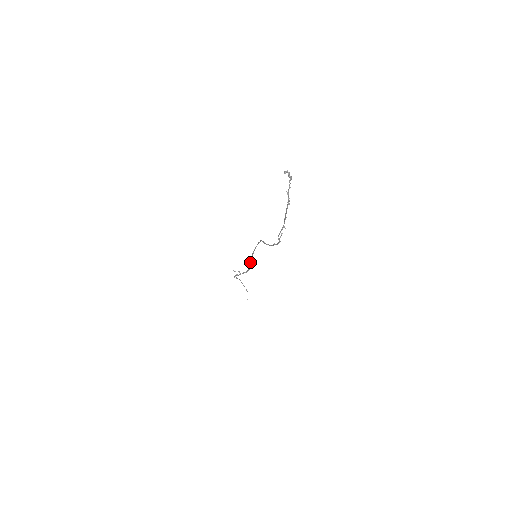
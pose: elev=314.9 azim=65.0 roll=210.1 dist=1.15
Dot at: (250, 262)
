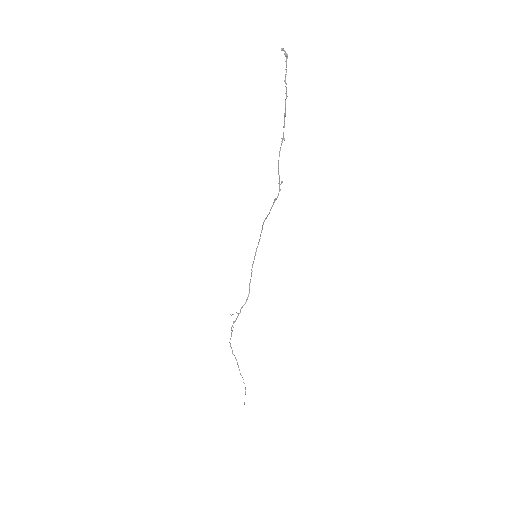
Dot at: (249, 283)
